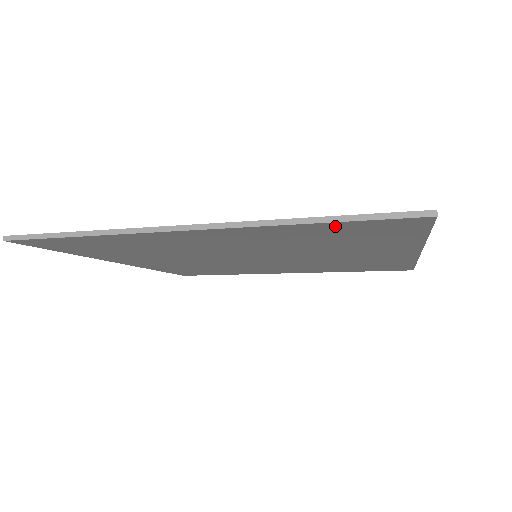
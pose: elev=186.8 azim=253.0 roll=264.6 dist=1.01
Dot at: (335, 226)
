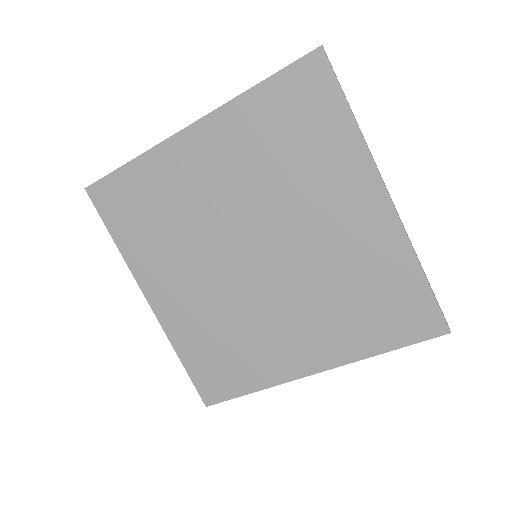
Dot at: (273, 90)
